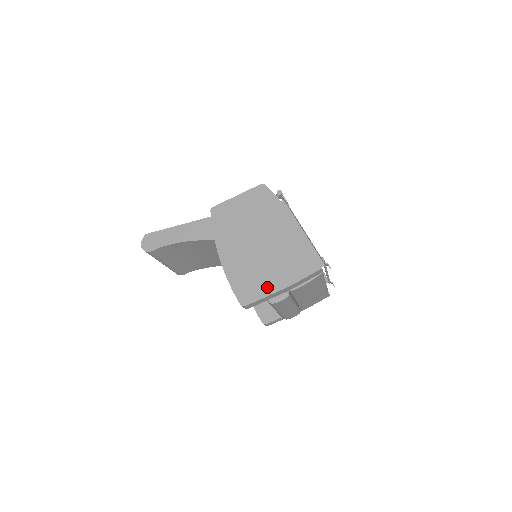
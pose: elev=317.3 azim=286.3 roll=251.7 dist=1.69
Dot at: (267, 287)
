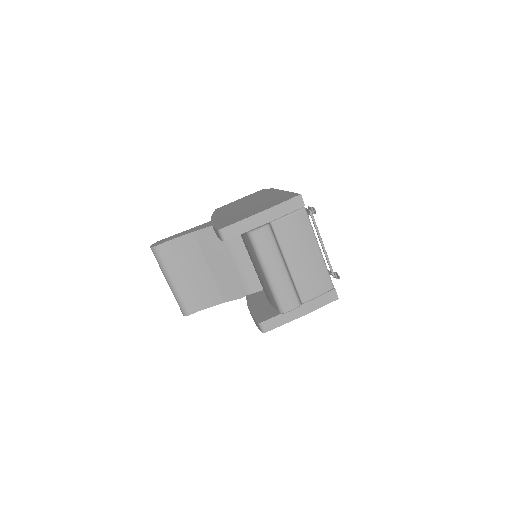
Dot at: (246, 216)
